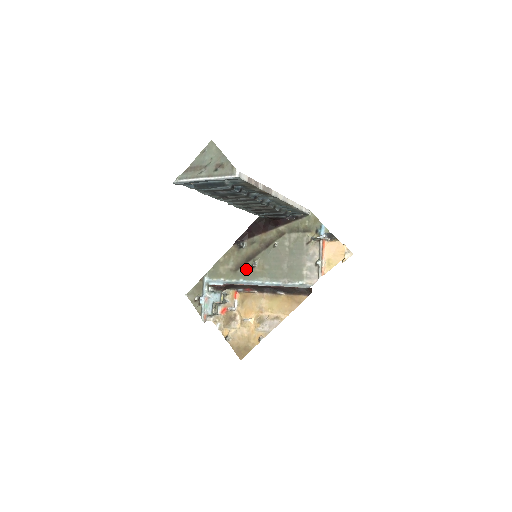
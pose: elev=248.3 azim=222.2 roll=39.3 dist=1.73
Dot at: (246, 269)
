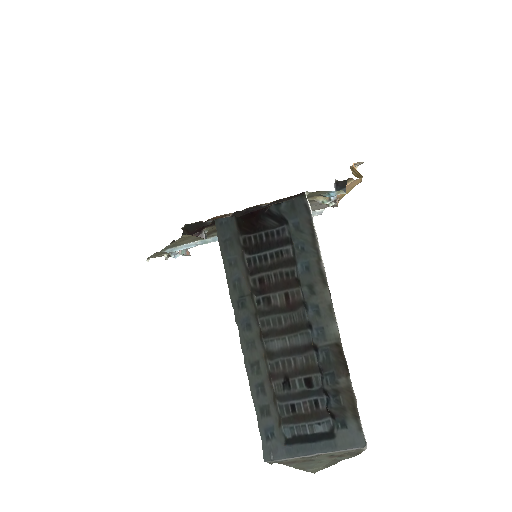
Dot at: occluded
